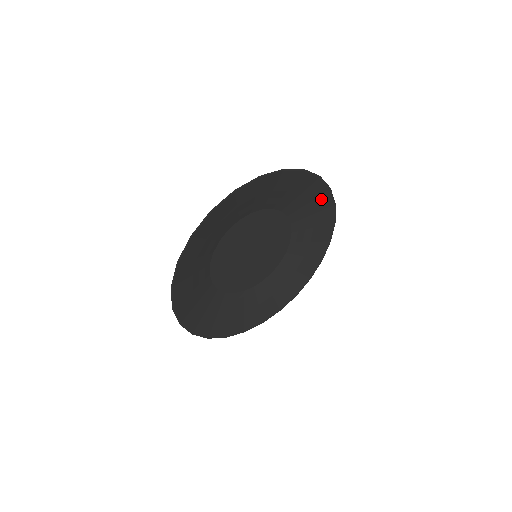
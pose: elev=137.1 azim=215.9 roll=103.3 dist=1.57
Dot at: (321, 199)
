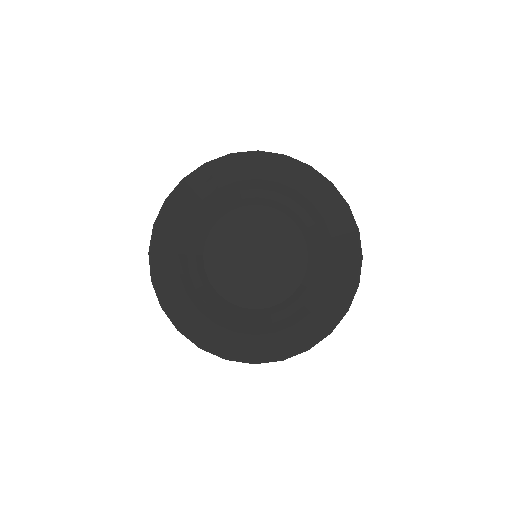
Dot at: (339, 217)
